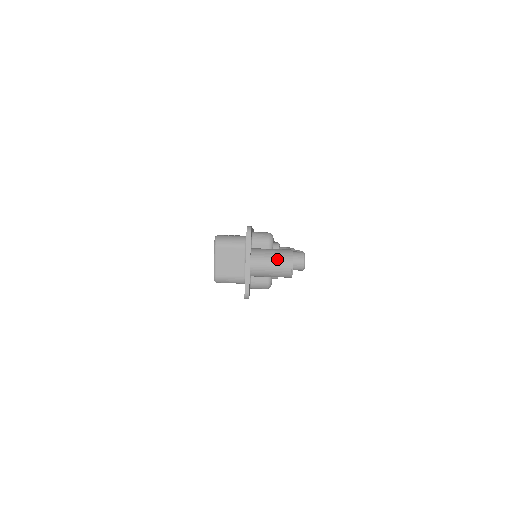
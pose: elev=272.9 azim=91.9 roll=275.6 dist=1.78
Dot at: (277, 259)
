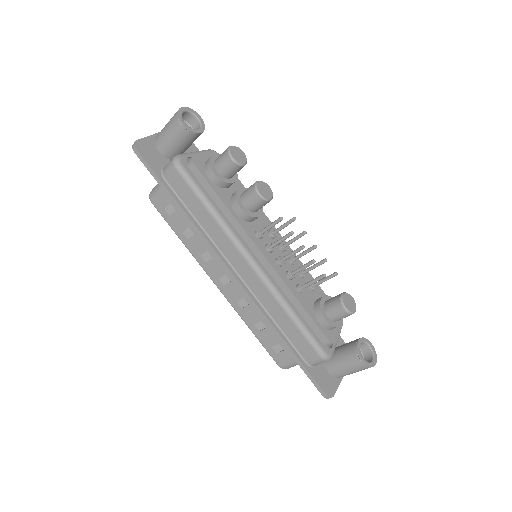
Dot at: occluded
